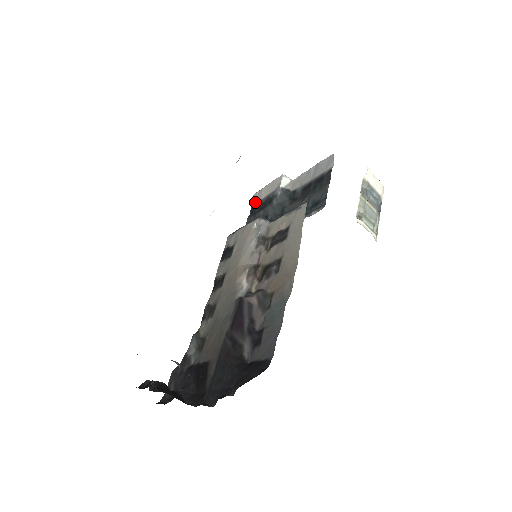
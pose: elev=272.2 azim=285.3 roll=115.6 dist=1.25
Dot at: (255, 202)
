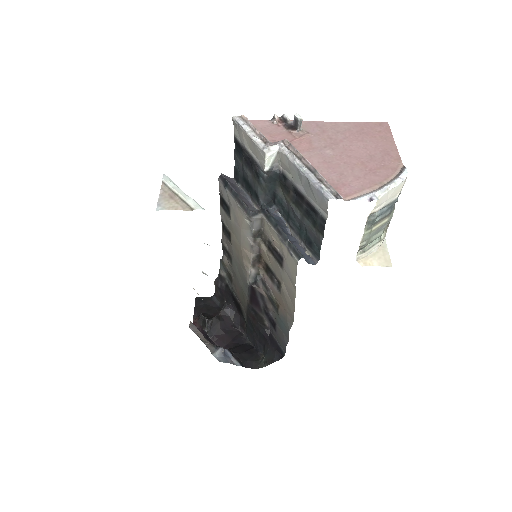
Dot at: (237, 136)
